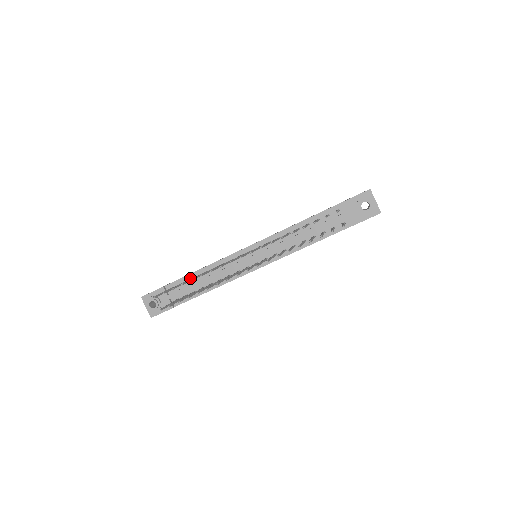
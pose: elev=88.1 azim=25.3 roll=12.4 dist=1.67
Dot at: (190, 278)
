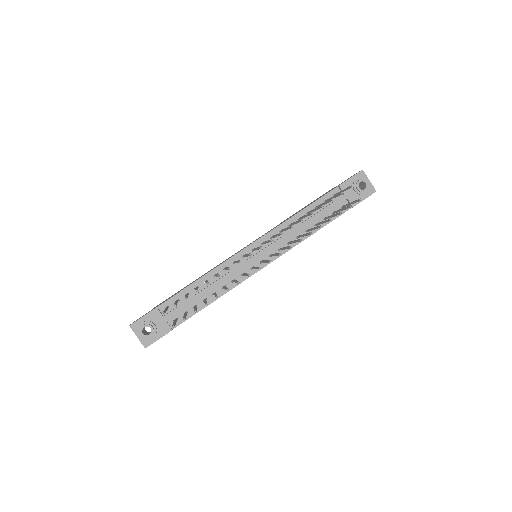
Dot at: (188, 292)
